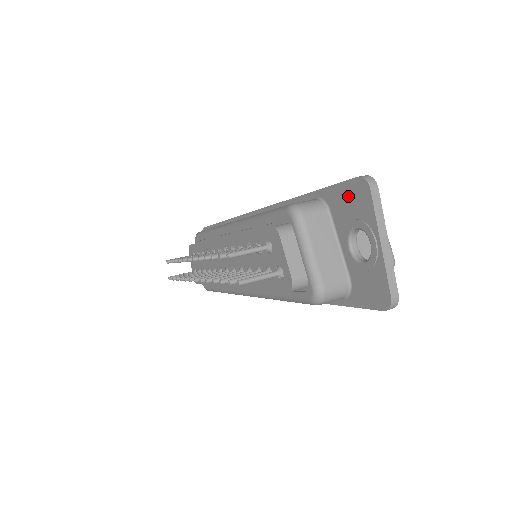
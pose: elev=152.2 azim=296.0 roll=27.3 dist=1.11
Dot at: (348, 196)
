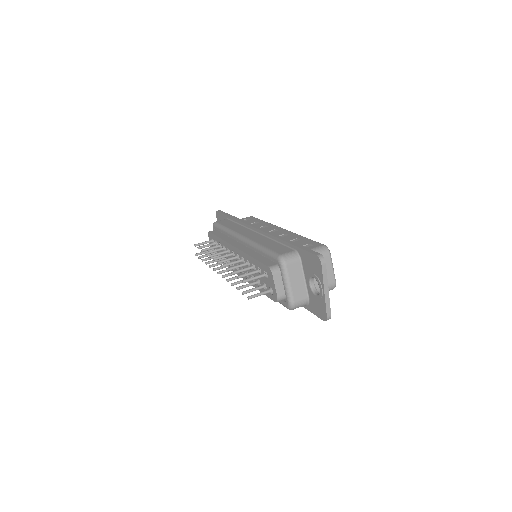
Dot at: (311, 260)
